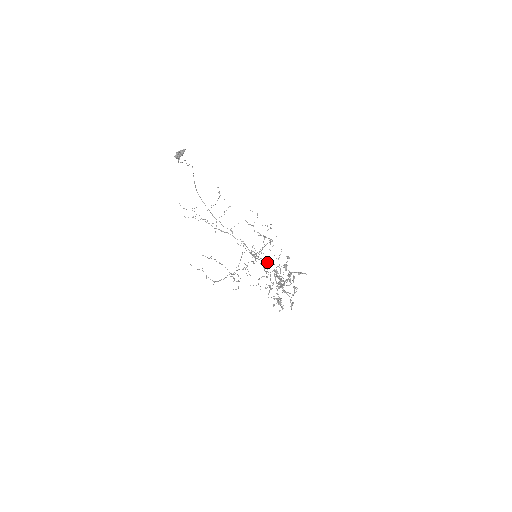
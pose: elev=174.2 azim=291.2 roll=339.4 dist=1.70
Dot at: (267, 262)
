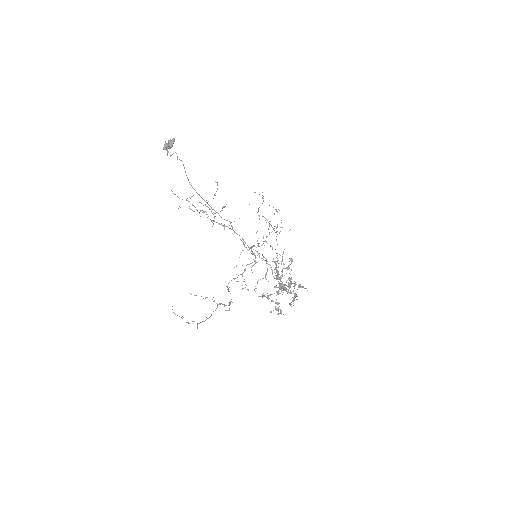
Dot at: occluded
